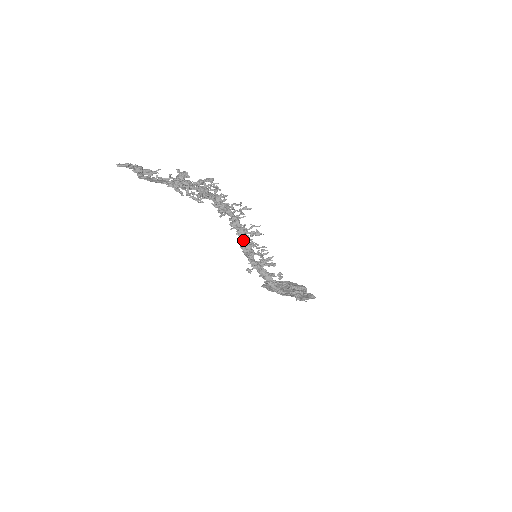
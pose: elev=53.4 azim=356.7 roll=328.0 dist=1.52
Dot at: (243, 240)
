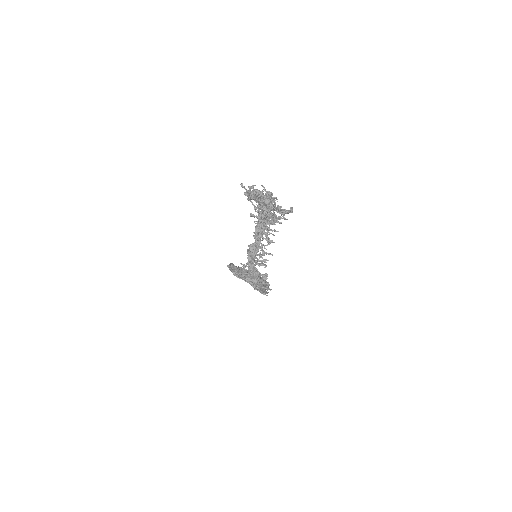
Dot at: (255, 242)
